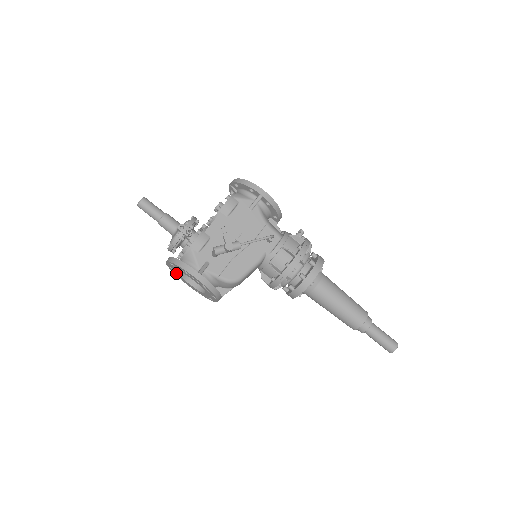
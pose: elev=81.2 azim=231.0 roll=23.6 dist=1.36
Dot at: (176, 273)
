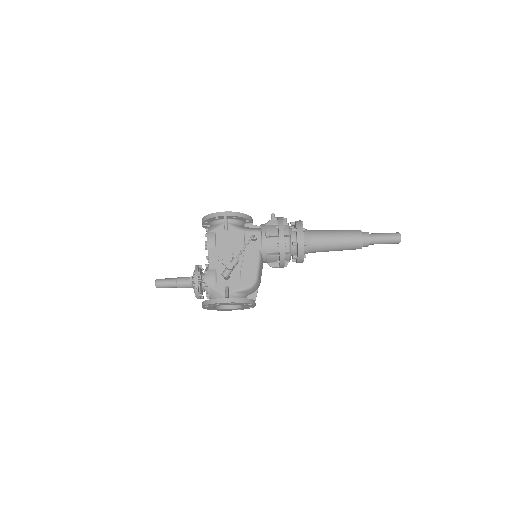
Dot at: (215, 309)
